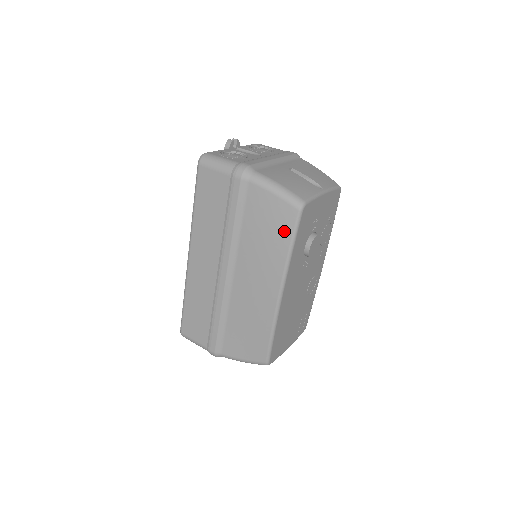
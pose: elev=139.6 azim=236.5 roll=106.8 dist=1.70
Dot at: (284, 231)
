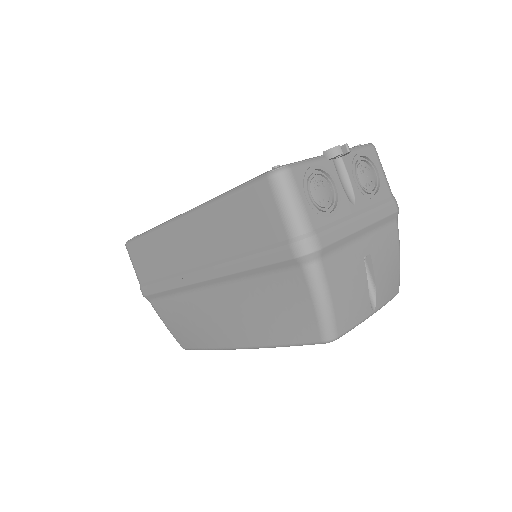
Dot at: (290, 333)
